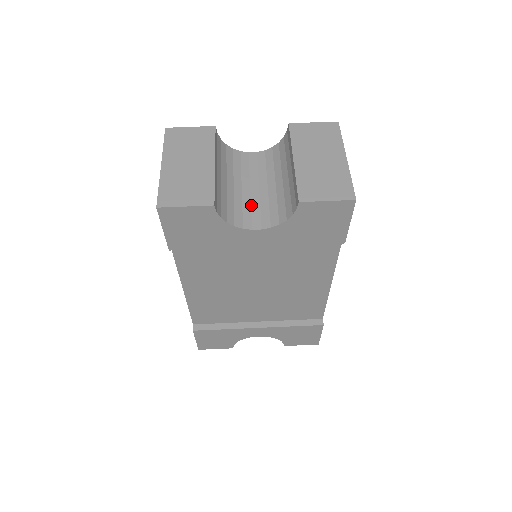
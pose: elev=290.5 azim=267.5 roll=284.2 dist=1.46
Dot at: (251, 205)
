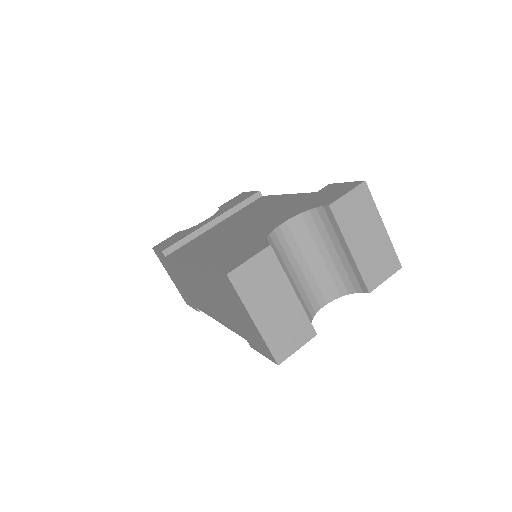
Dot at: (309, 286)
